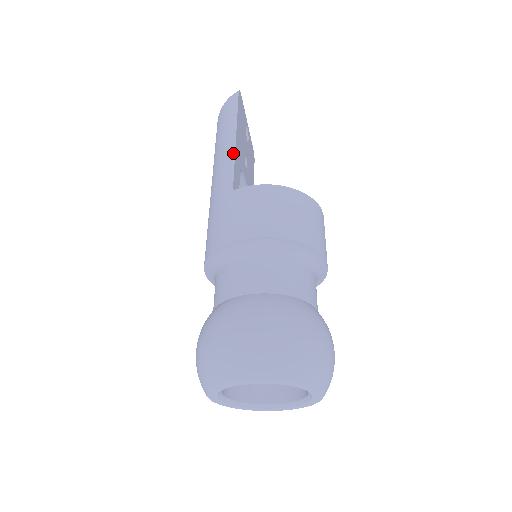
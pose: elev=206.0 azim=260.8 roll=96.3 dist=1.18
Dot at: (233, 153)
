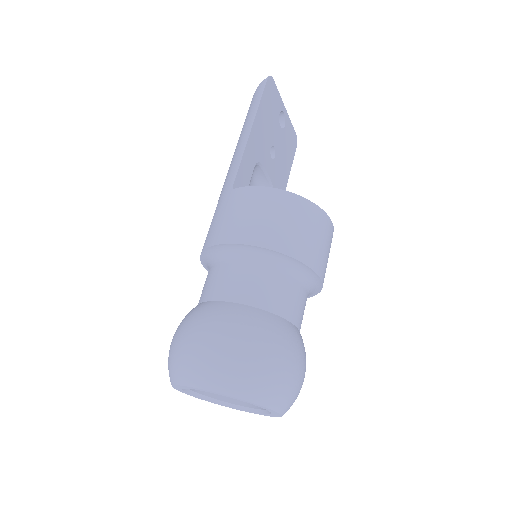
Dot at: (243, 148)
